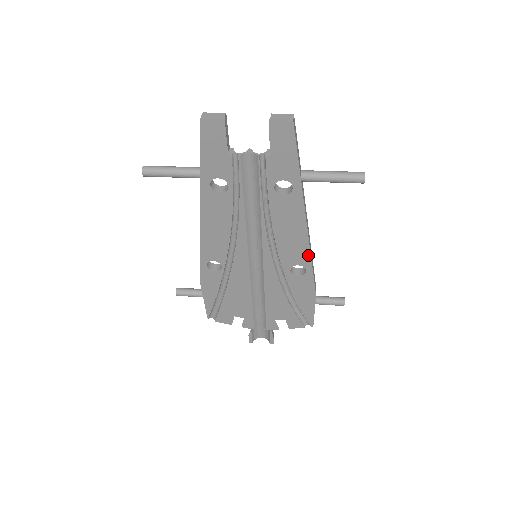
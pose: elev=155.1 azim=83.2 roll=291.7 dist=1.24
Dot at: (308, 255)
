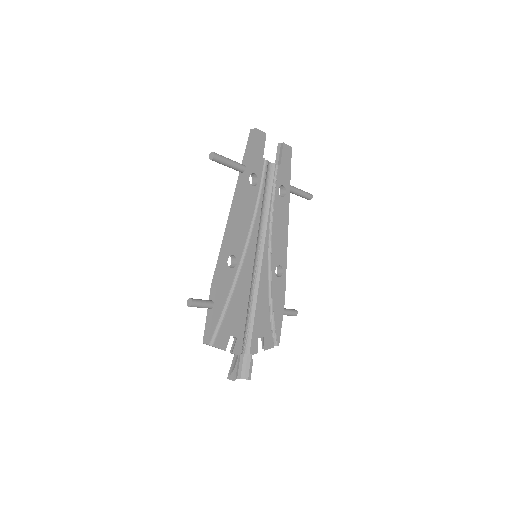
Dot at: (286, 255)
